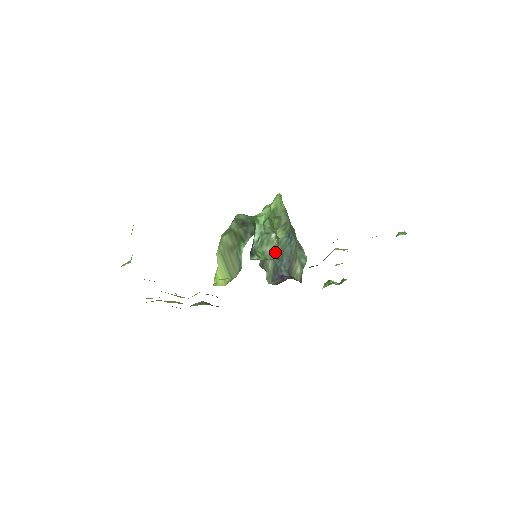
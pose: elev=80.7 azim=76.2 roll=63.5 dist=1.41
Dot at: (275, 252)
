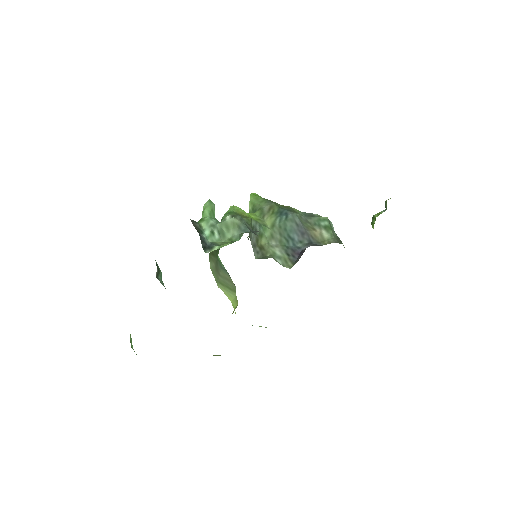
Dot at: (243, 230)
